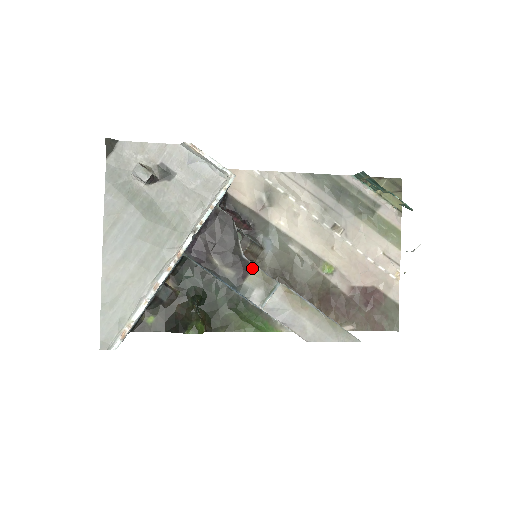
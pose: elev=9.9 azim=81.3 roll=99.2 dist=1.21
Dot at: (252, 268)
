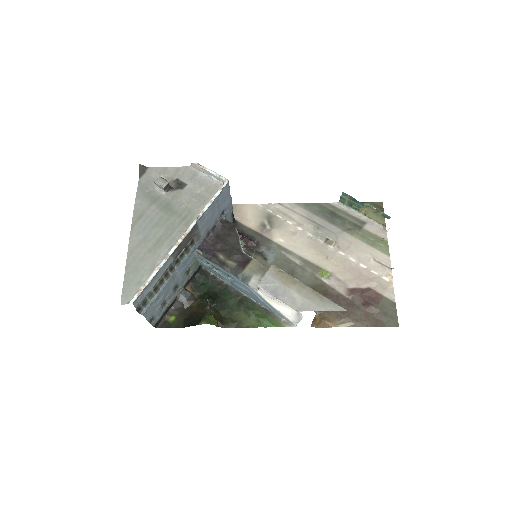
Dot at: (251, 260)
